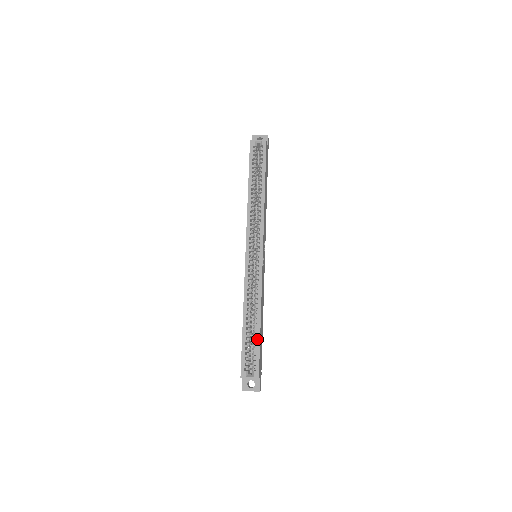
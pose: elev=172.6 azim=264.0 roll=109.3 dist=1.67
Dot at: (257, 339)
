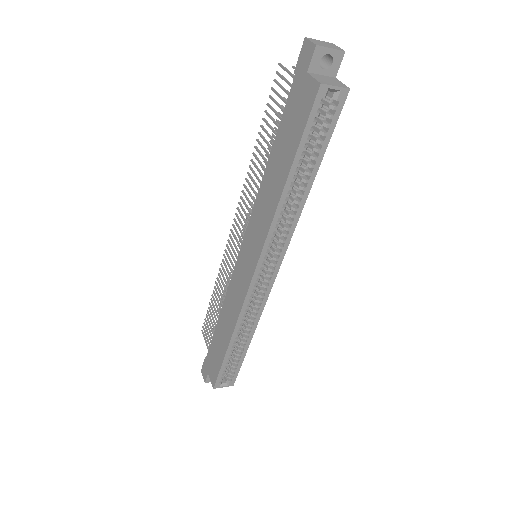
Dot at: (241, 357)
